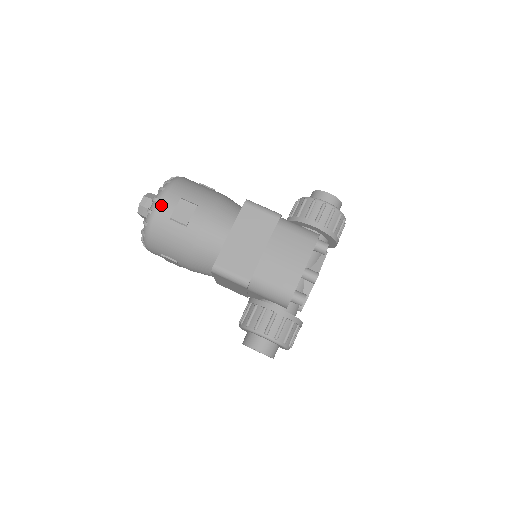
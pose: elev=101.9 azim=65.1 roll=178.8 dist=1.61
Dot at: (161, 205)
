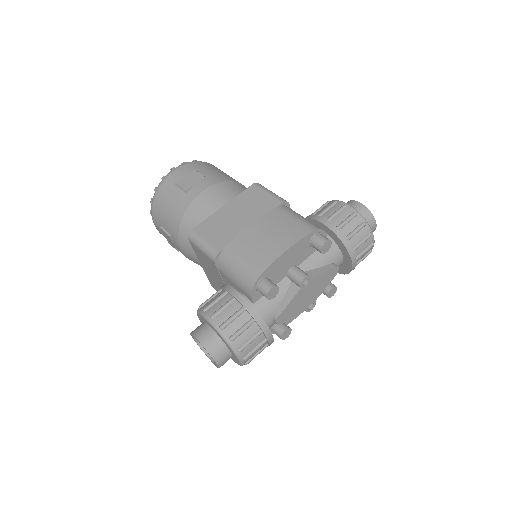
Dot at: (174, 172)
